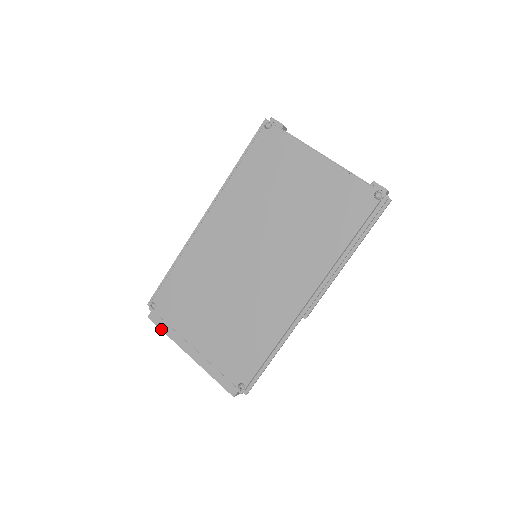
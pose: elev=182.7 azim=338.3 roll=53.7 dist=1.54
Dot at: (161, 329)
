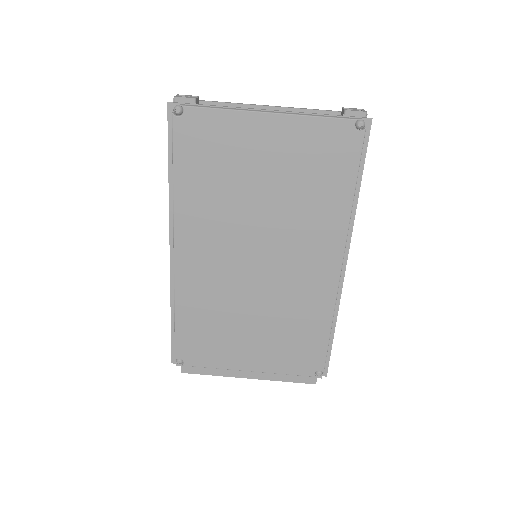
Dot at: (203, 374)
